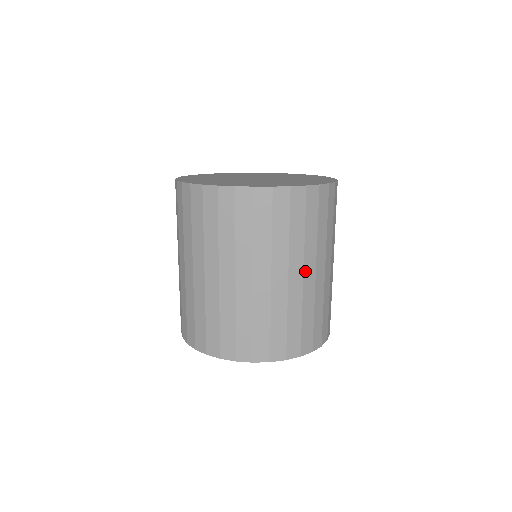
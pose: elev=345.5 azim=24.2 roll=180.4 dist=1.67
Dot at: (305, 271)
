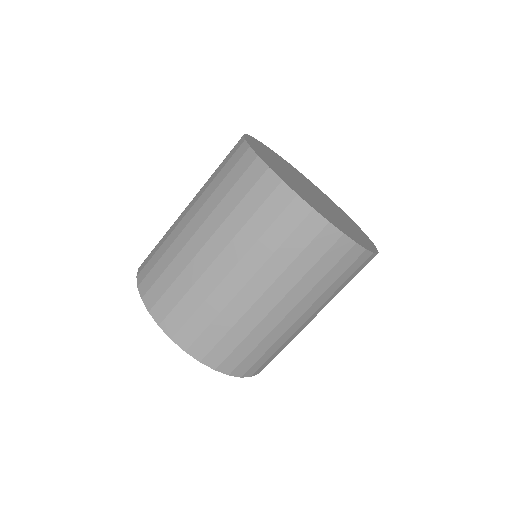
Dot at: occluded
